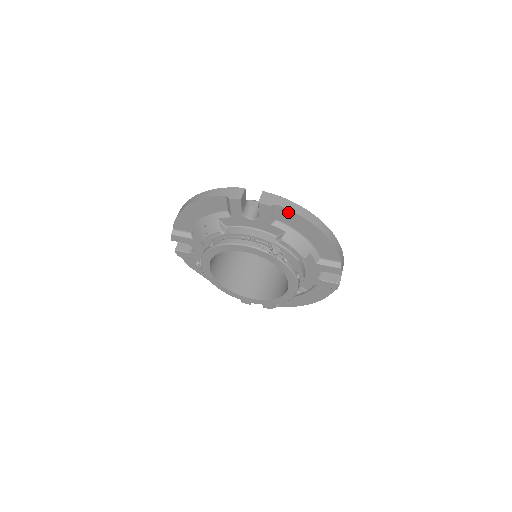
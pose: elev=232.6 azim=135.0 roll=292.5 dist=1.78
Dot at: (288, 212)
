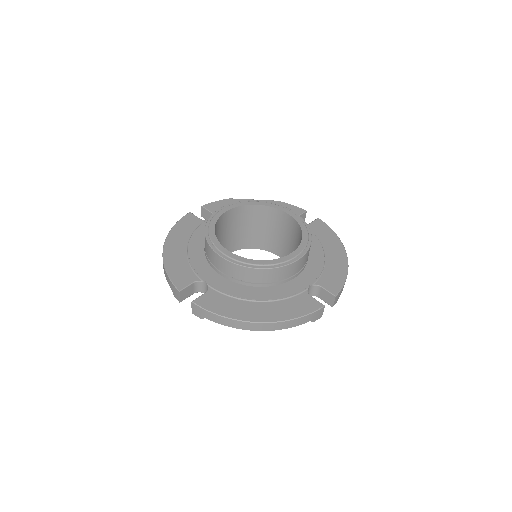
Dot at: (220, 321)
